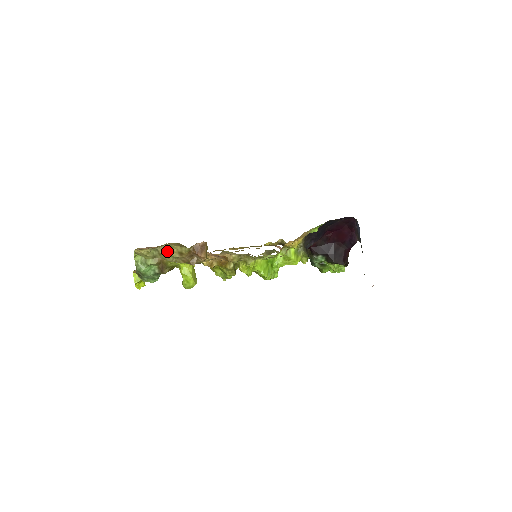
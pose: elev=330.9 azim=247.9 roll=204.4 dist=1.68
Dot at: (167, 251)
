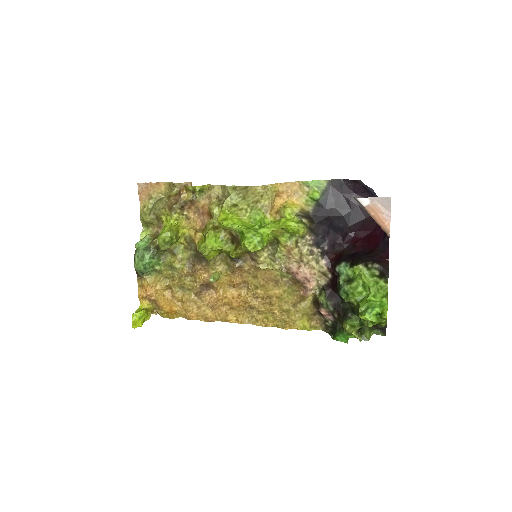
Dot at: occluded
